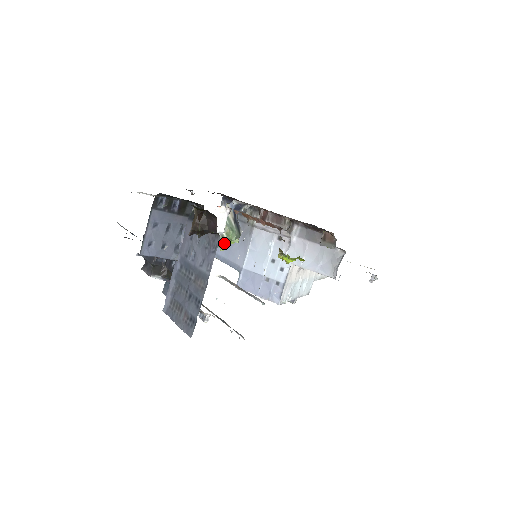
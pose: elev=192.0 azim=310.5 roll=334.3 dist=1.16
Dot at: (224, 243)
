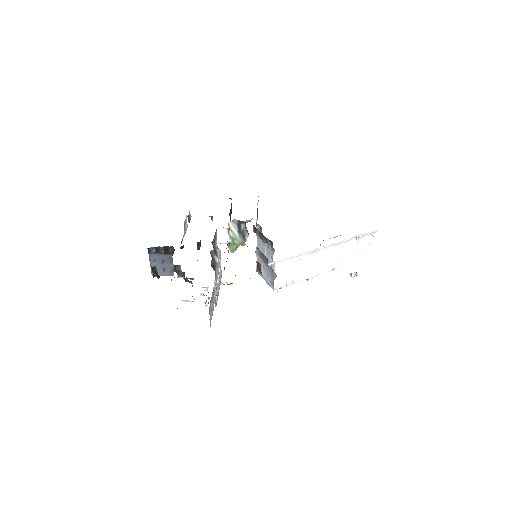
Dot at: (233, 248)
